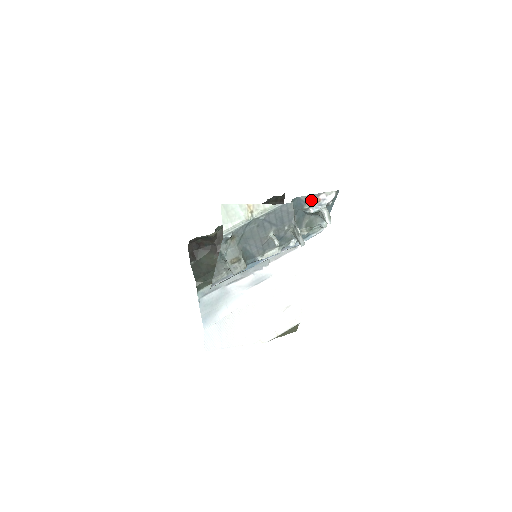
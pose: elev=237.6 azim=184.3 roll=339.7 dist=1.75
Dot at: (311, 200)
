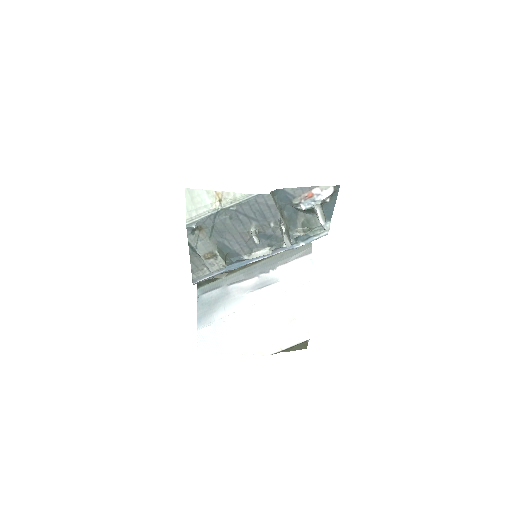
Dot at: (301, 194)
